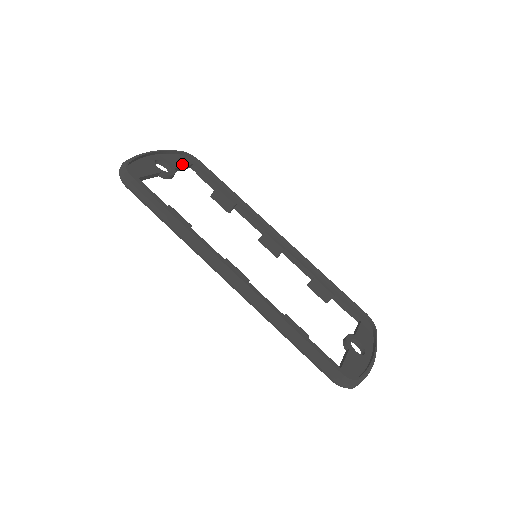
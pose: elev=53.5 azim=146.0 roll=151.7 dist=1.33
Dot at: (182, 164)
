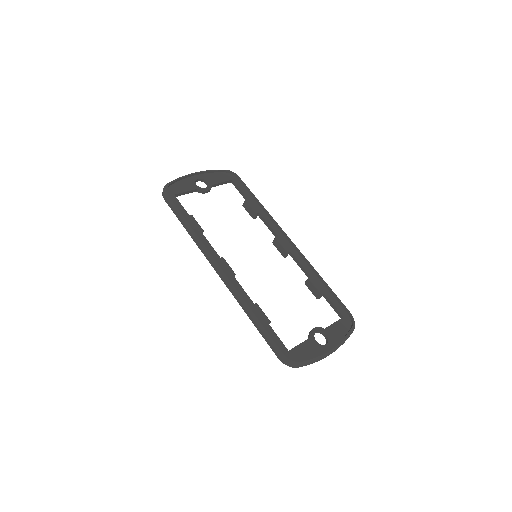
Dot at: (221, 180)
